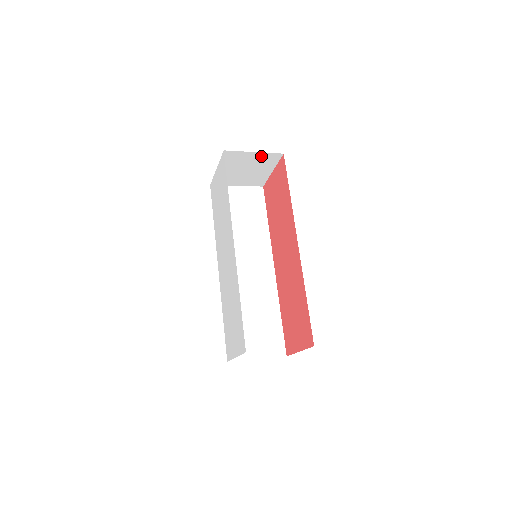
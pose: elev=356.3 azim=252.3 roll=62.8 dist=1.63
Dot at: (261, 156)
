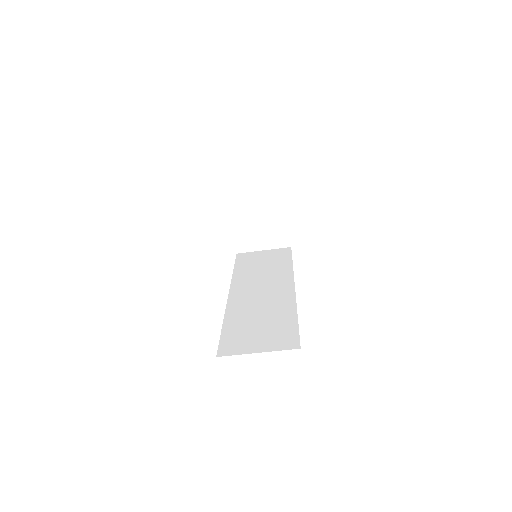
Dot at: (264, 195)
